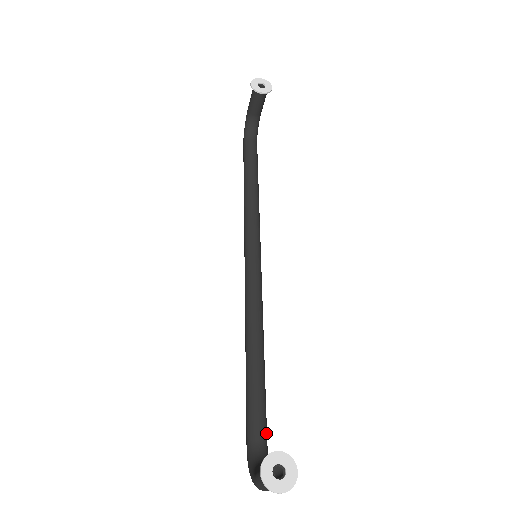
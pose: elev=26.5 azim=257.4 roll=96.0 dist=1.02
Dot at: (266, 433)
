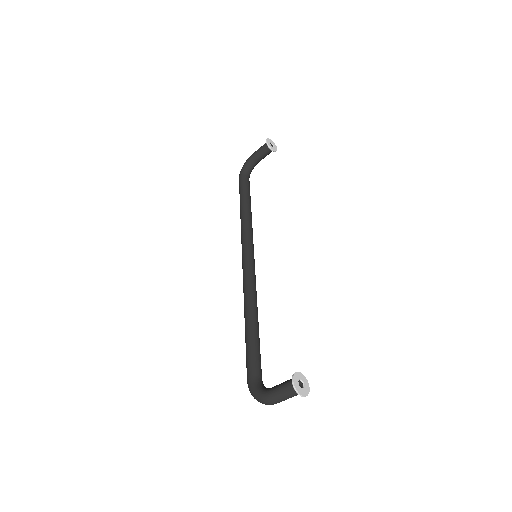
Dot at: (261, 373)
